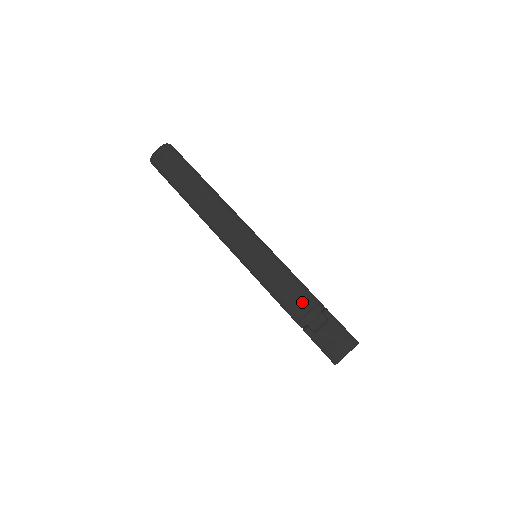
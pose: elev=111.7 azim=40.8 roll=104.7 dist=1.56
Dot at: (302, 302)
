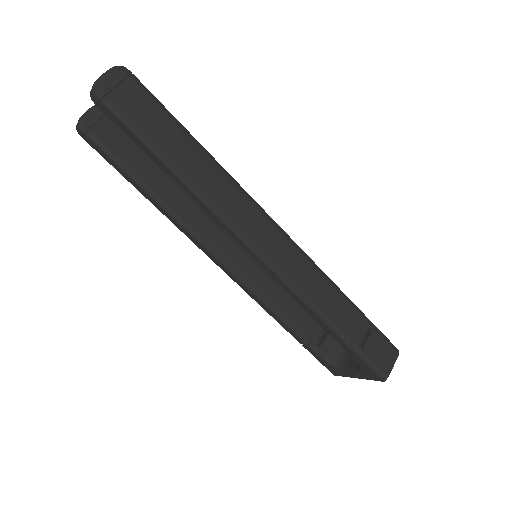
Dot at: (346, 313)
